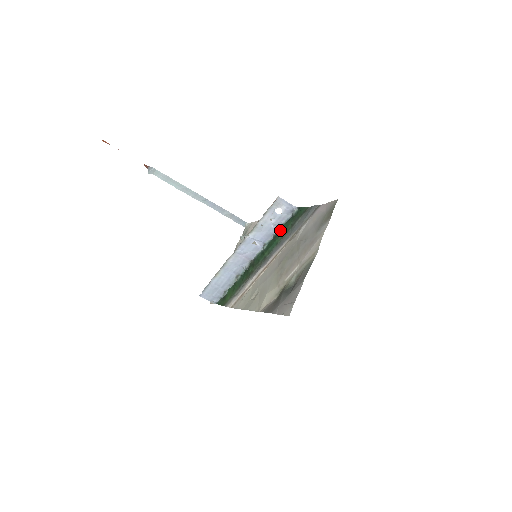
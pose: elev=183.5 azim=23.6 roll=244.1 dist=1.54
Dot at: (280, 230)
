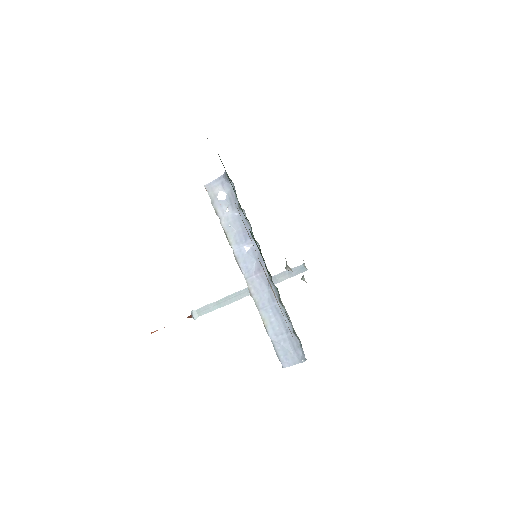
Dot at: occluded
